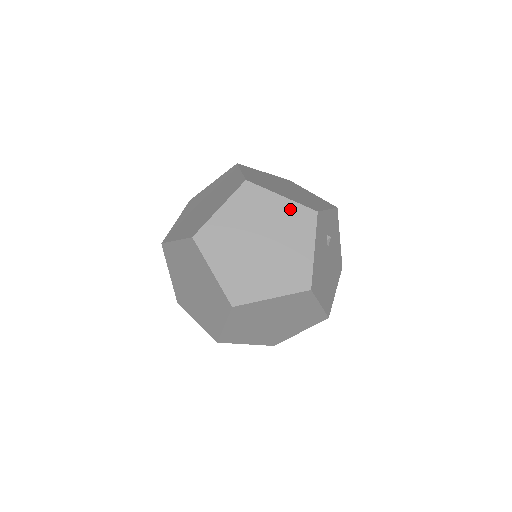
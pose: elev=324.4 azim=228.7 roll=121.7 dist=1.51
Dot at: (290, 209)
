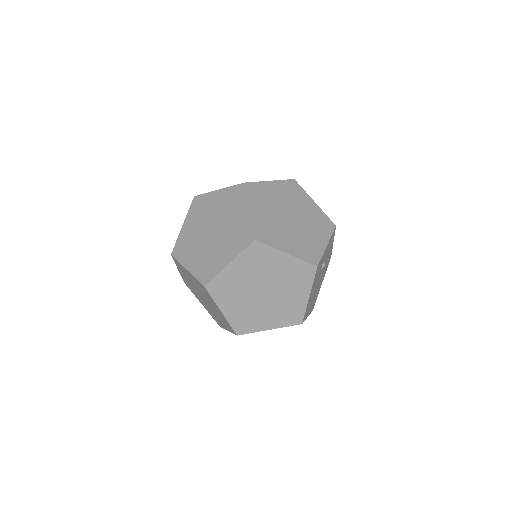
Dot at: (293, 265)
